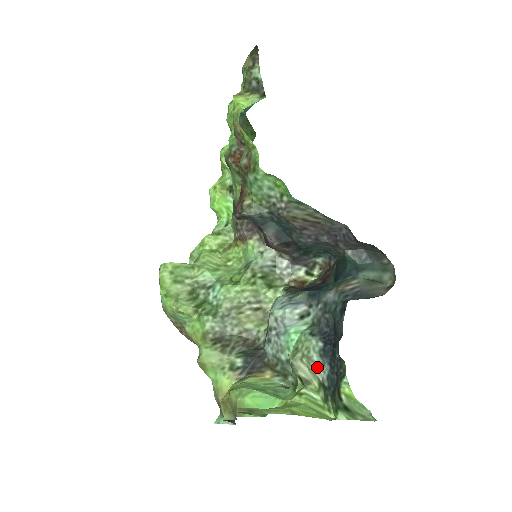
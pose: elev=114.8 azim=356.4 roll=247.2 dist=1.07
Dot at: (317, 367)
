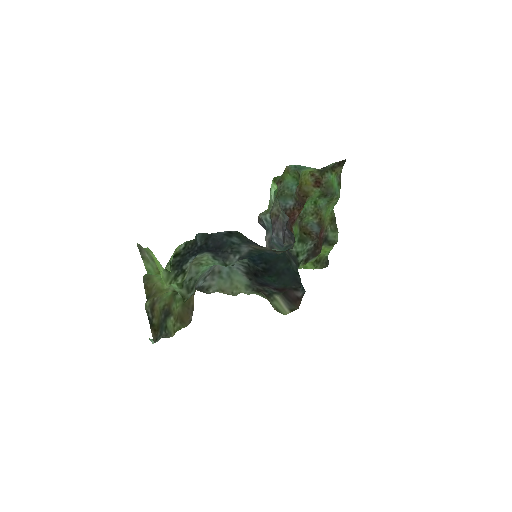
Dot at: (192, 261)
